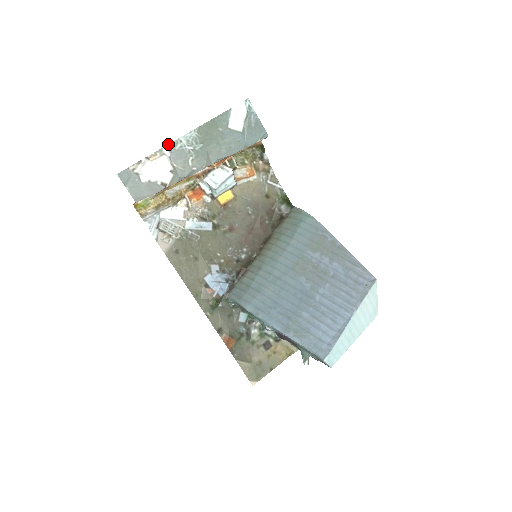
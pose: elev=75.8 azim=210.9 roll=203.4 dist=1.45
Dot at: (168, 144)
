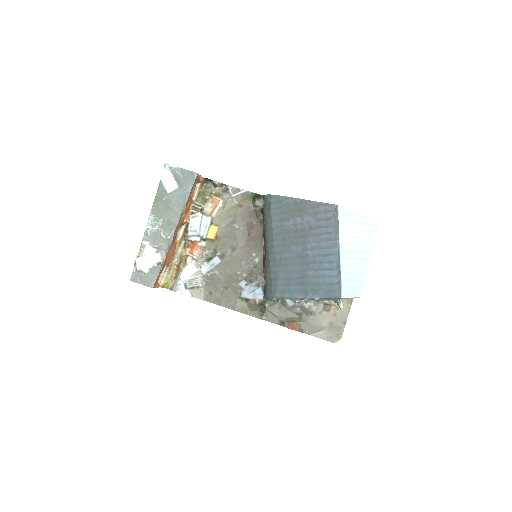
Dot at: (143, 237)
